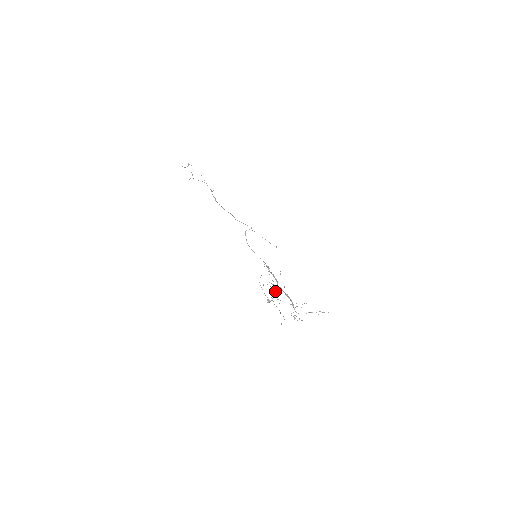
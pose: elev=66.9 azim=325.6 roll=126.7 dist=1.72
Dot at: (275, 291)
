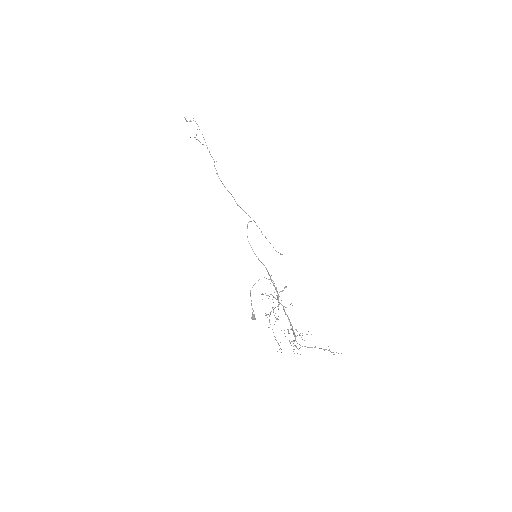
Dot at: (275, 307)
